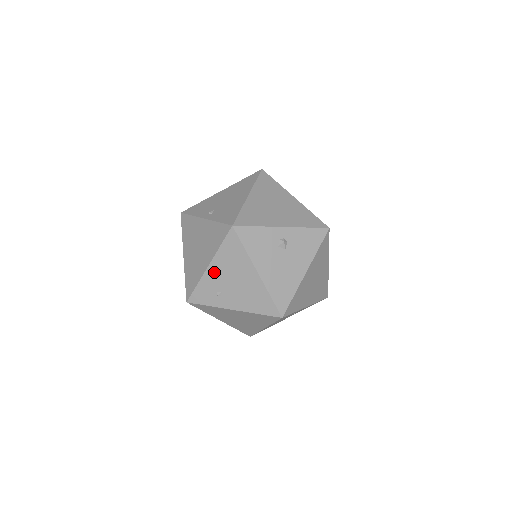
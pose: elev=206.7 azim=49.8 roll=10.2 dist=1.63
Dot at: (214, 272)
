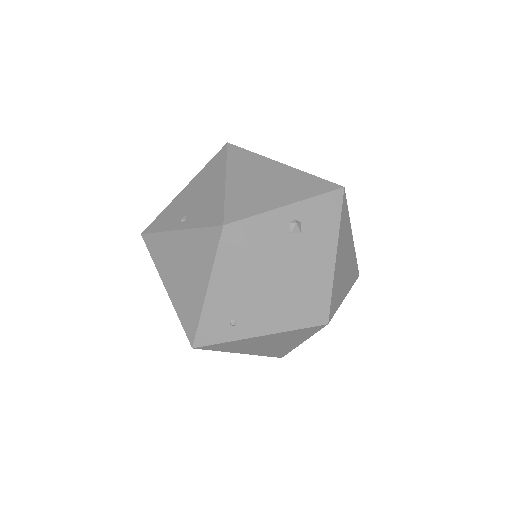
Dot at: (217, 296)
